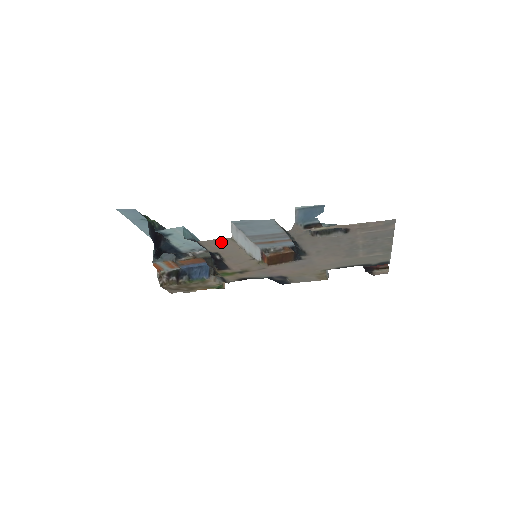
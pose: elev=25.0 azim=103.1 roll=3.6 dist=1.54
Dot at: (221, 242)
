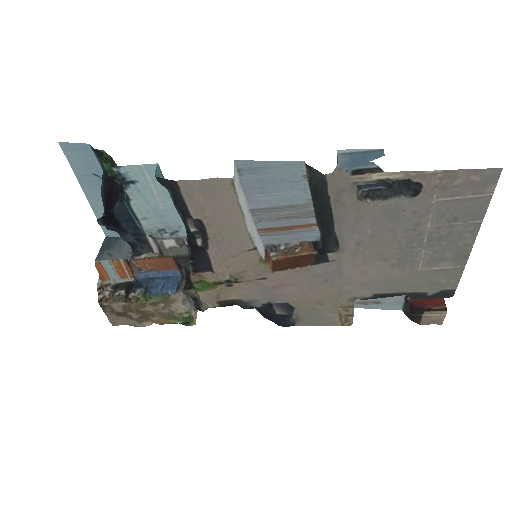
Dot at: (213, 194)
